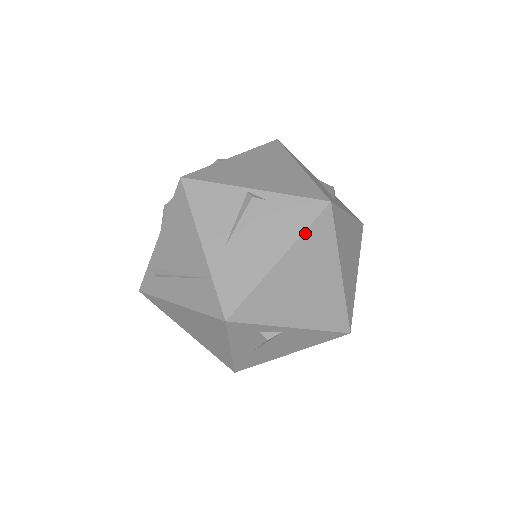
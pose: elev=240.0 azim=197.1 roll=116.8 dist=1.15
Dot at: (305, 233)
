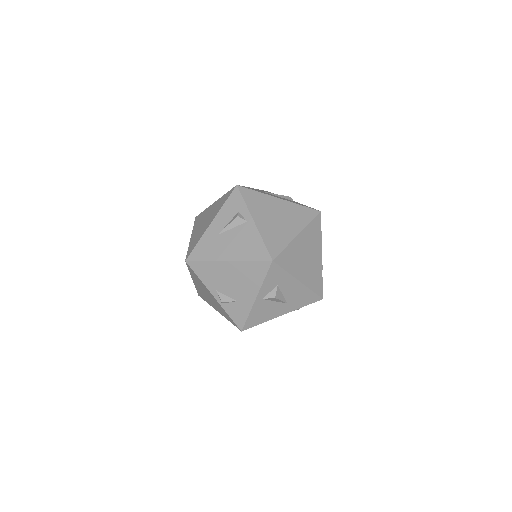
Dot at: (300, 205)
